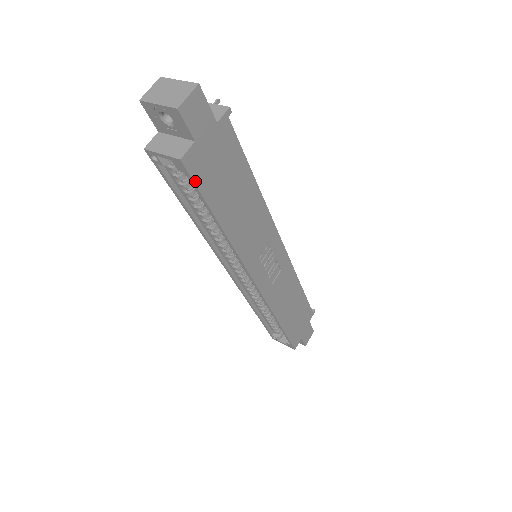
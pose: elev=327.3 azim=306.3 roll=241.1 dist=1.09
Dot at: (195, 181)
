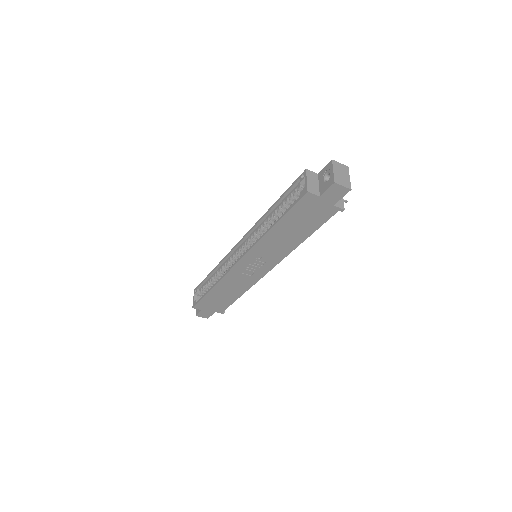
Dot at: (298, 203)
